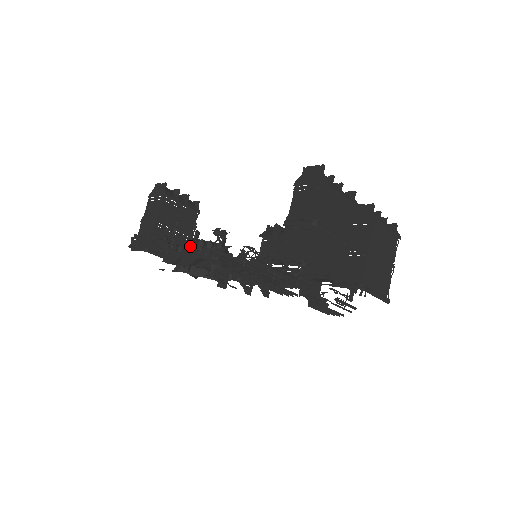
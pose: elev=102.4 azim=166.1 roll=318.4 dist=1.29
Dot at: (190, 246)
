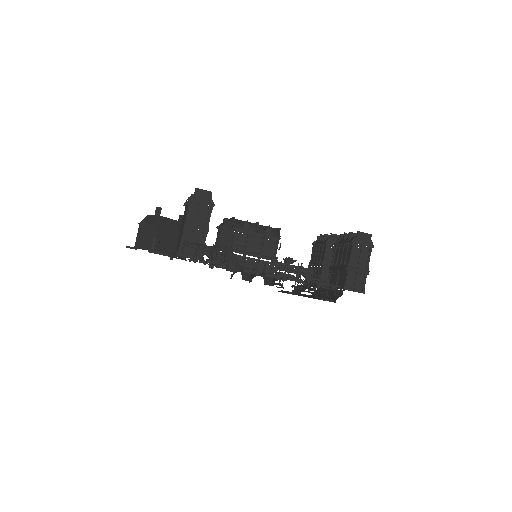
Dot at: (263, 267)
